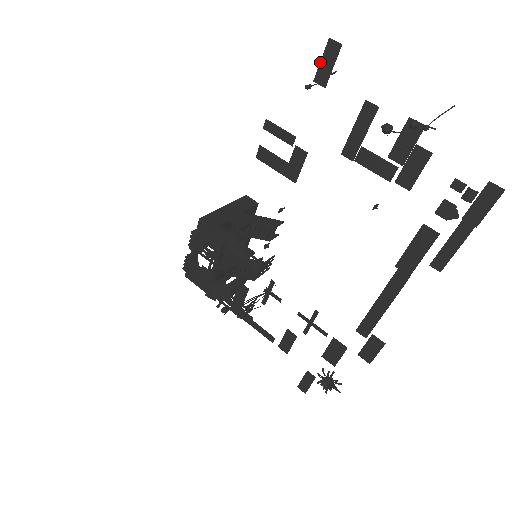
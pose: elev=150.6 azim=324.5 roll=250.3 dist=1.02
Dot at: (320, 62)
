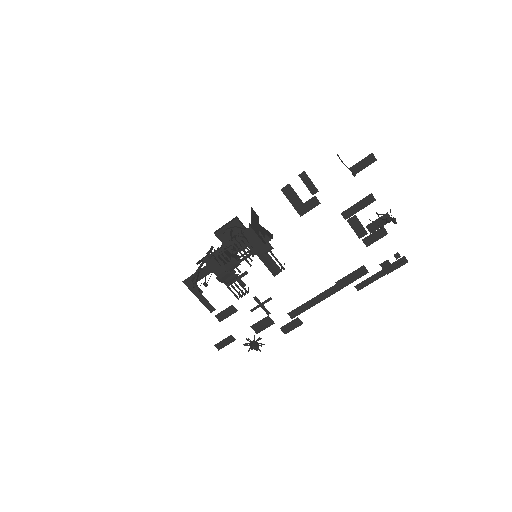
Dot at: (360, 161)
